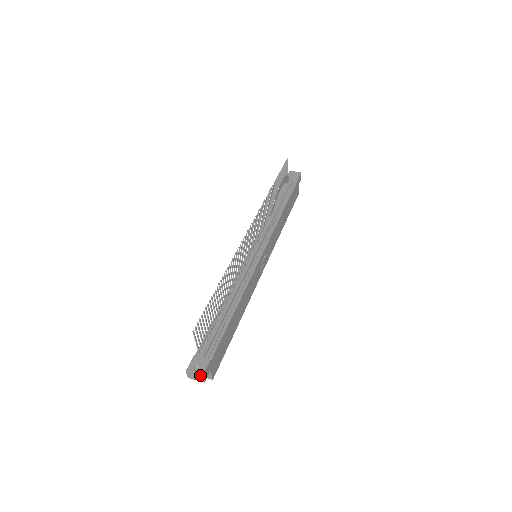
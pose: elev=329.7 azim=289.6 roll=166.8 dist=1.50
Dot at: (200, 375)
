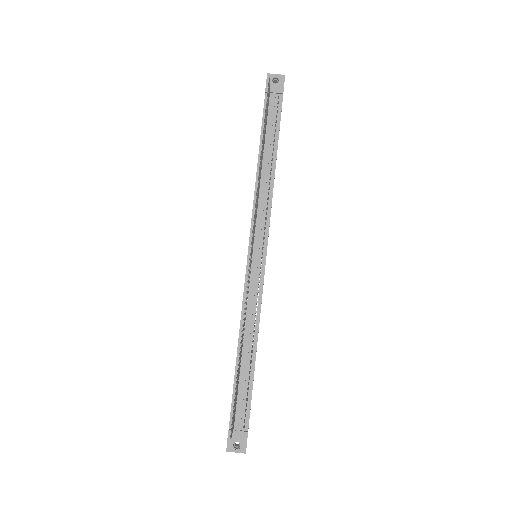
Dot at: occluded
